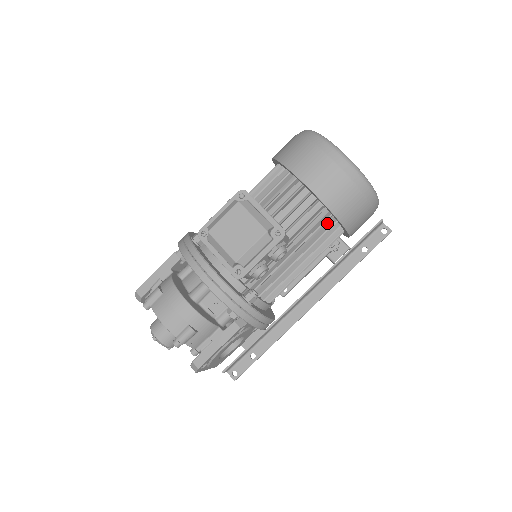
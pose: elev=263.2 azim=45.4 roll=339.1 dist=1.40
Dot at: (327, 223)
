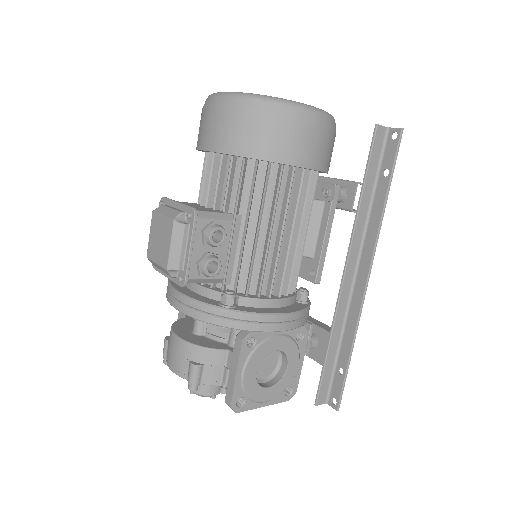
Dot at: (265, 172)
